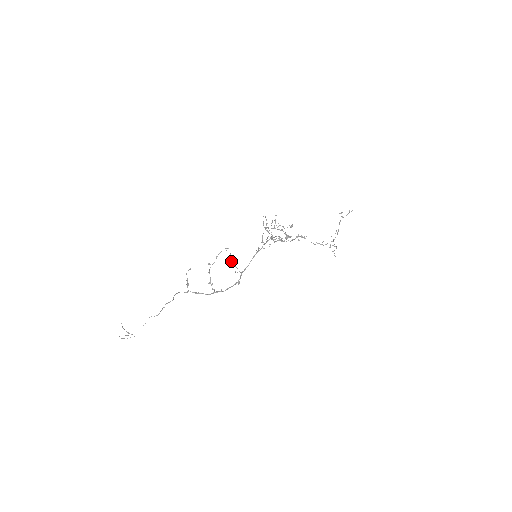
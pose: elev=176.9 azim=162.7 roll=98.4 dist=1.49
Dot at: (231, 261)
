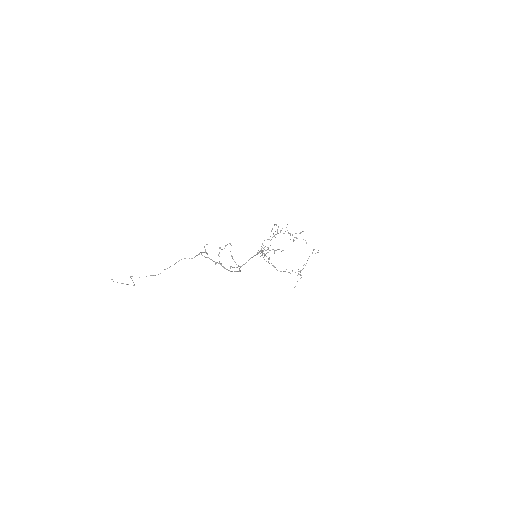
Dot at: (232, 256)
